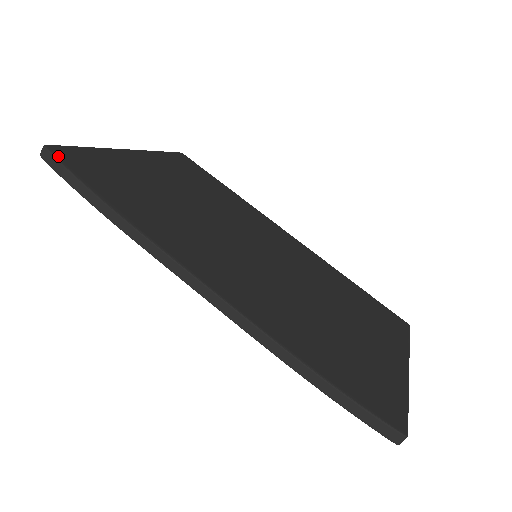
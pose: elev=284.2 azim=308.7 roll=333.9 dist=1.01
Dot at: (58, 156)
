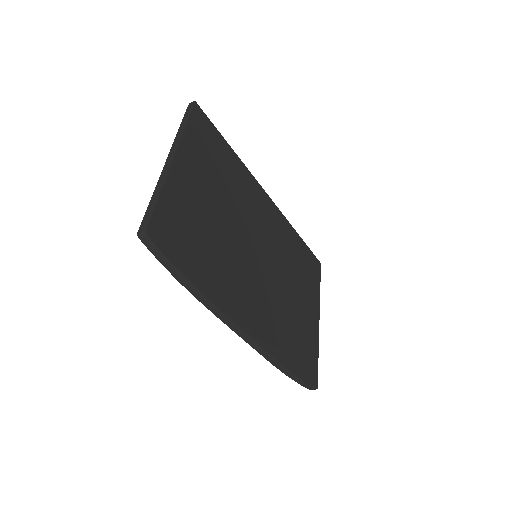
Dot at: (156, 244)
